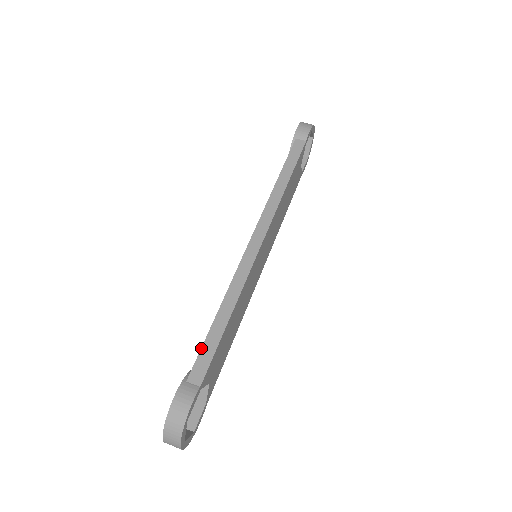
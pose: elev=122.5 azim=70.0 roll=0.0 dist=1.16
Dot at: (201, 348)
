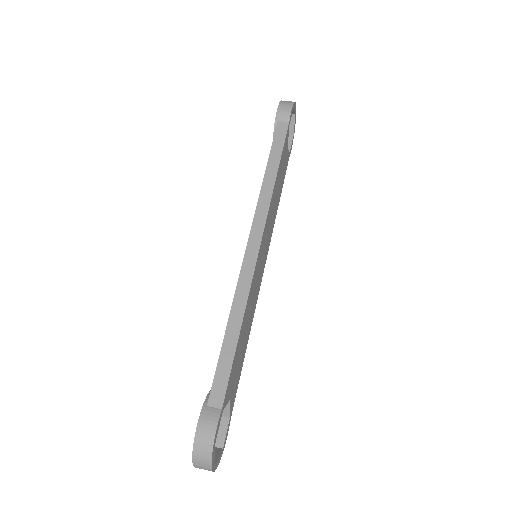
Dot at: (216, 368)
